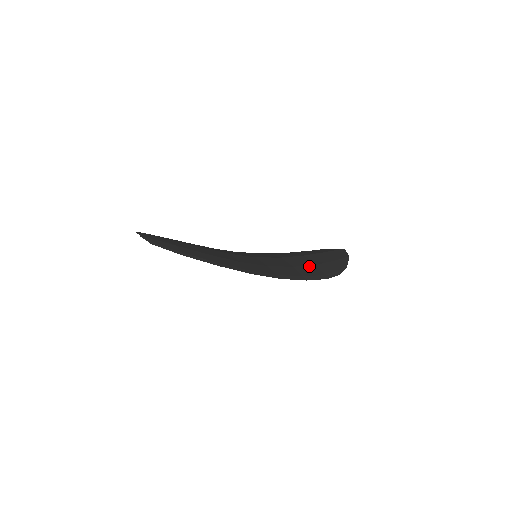
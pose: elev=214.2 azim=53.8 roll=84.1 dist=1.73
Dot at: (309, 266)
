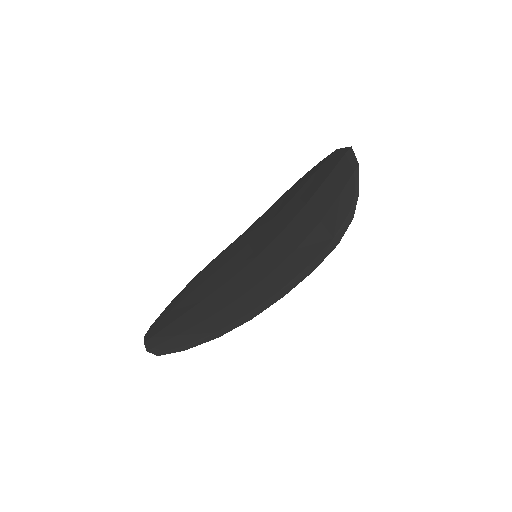
Dot at: (313, 233)
